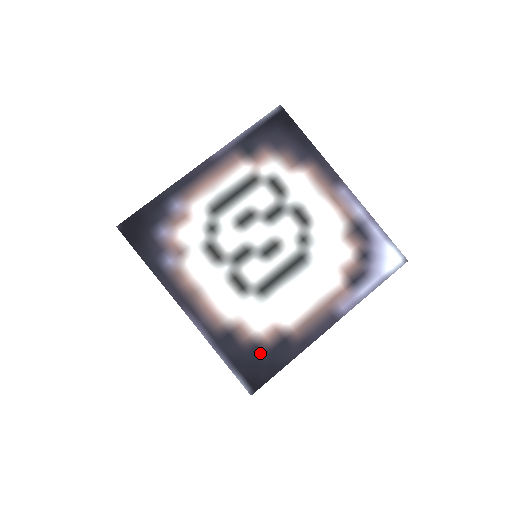
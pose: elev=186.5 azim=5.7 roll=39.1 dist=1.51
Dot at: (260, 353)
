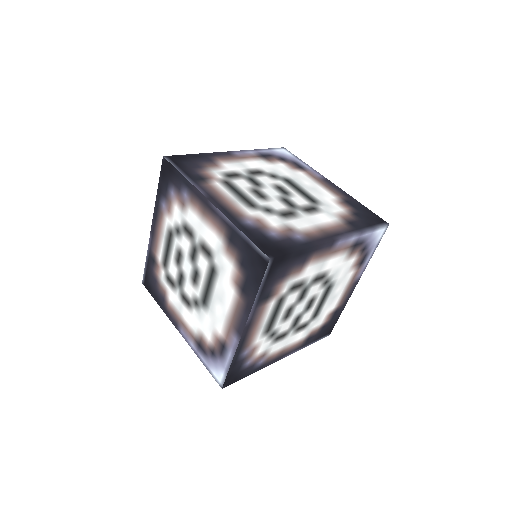
Dot at: (326, 326)
